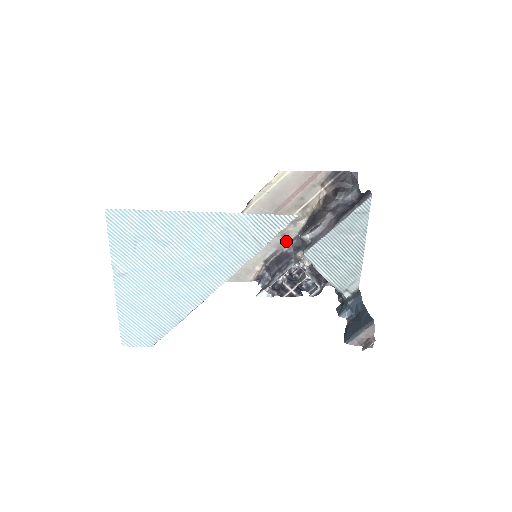
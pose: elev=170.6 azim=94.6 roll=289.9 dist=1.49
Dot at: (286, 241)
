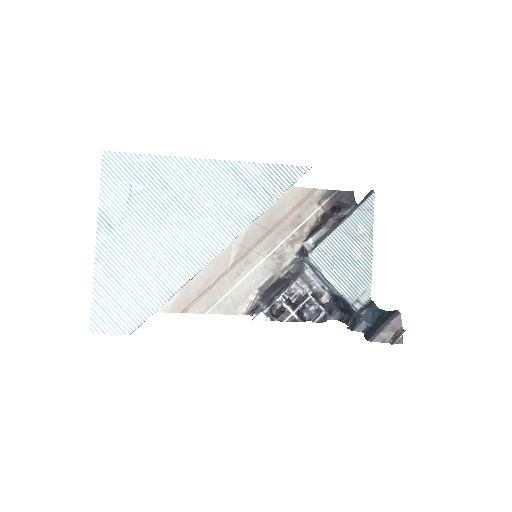
Dot at: (283, 266)
